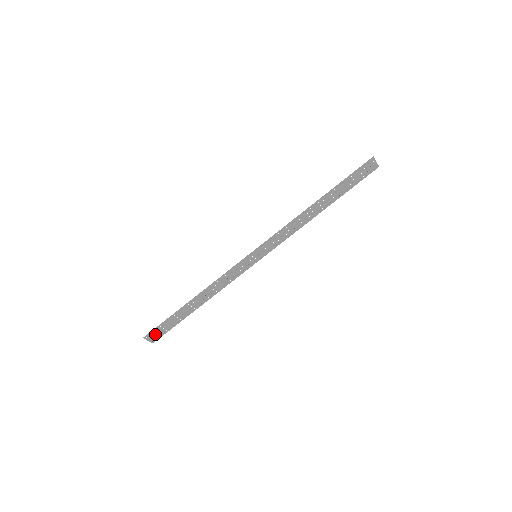
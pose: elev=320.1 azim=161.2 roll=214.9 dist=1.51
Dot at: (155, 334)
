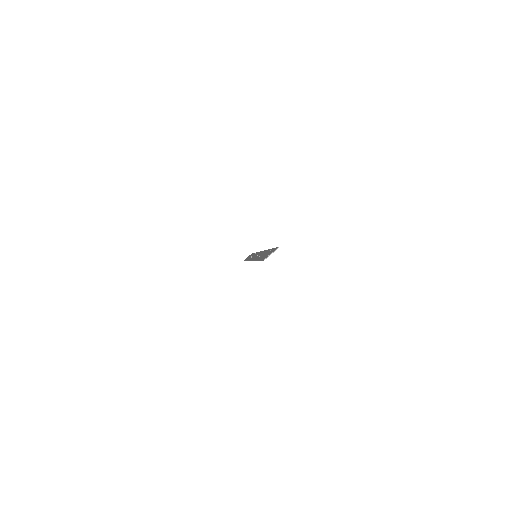
Dot at: occluded
